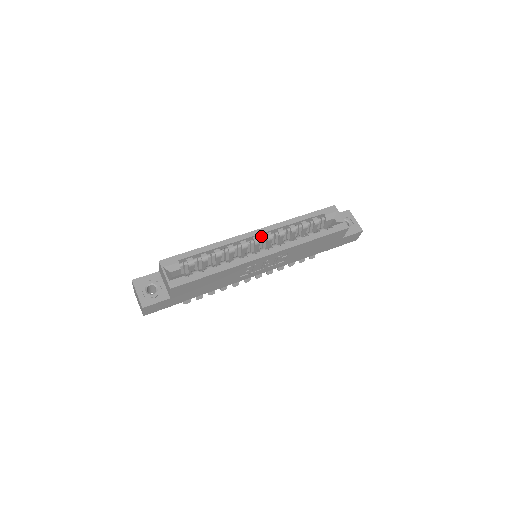
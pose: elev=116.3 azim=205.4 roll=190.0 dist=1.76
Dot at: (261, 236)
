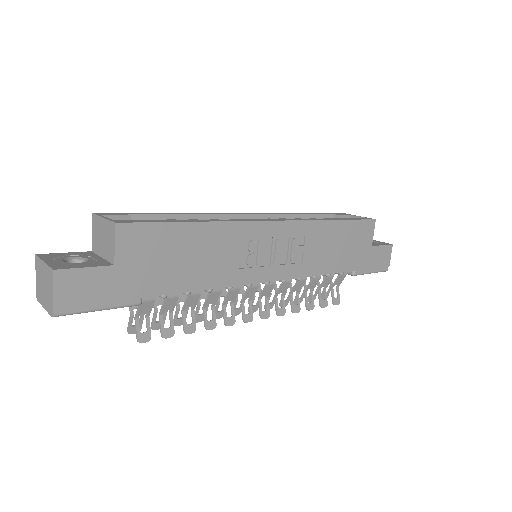
Dot at: occluded
